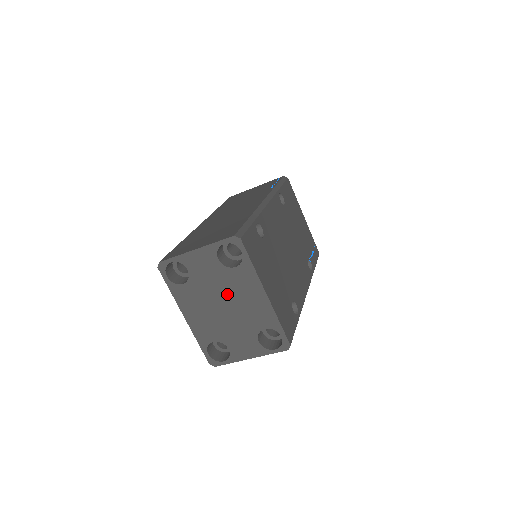
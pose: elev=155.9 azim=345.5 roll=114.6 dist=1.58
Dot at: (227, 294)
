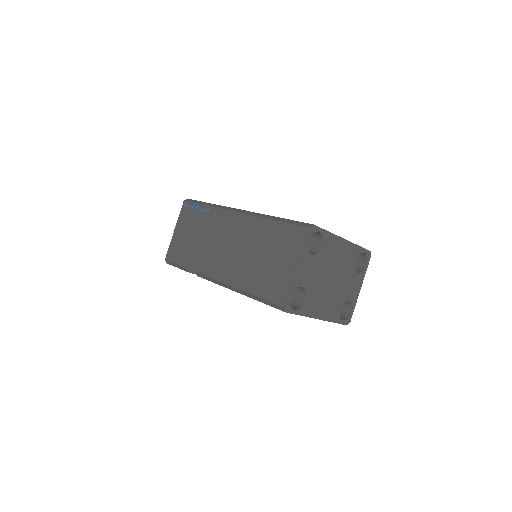
Dot at: (329, 269)
